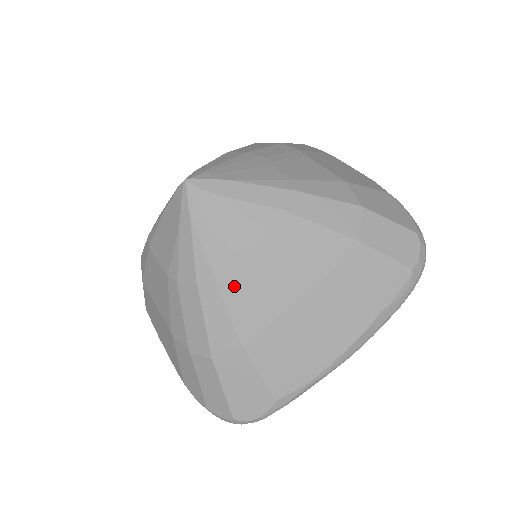
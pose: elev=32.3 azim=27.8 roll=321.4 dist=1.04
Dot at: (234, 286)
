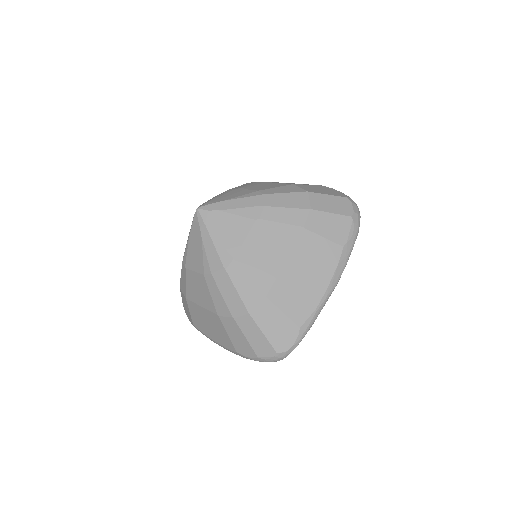
Dot at: (247, 260)
